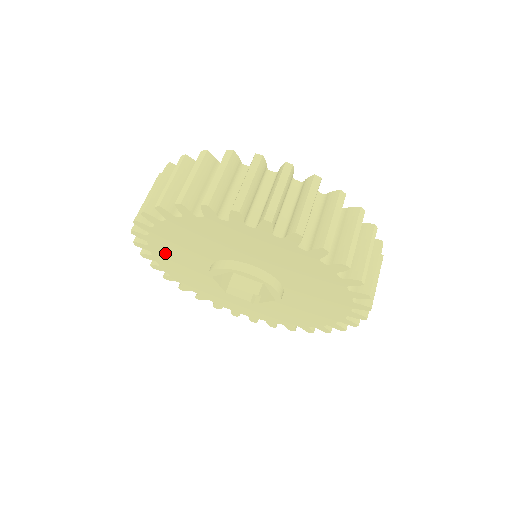
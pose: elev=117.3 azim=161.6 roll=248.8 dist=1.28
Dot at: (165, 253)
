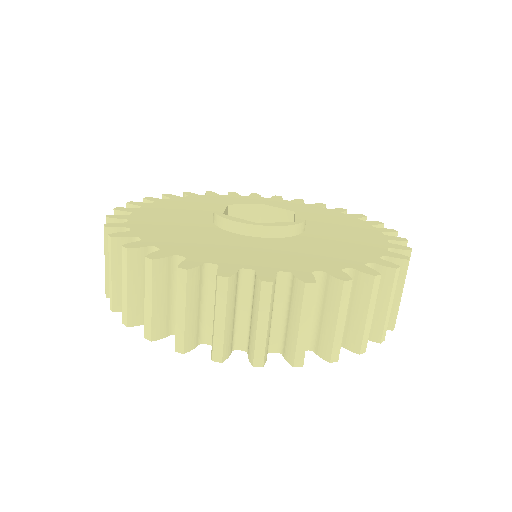
Dot at: occluded
